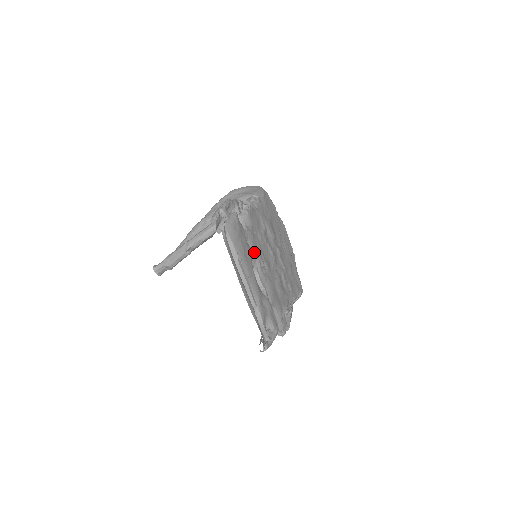
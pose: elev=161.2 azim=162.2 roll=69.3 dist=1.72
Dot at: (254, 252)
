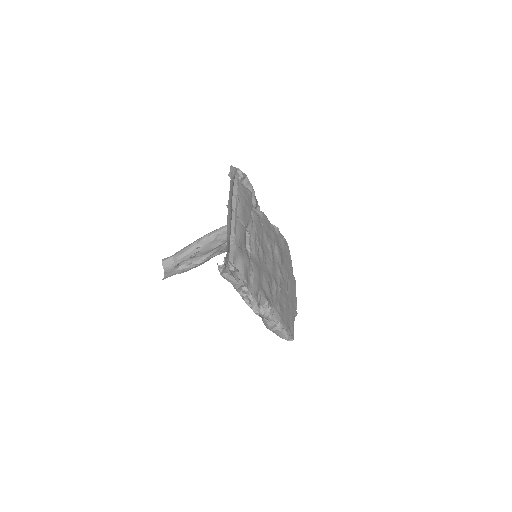
Dot at: (254, 227)
